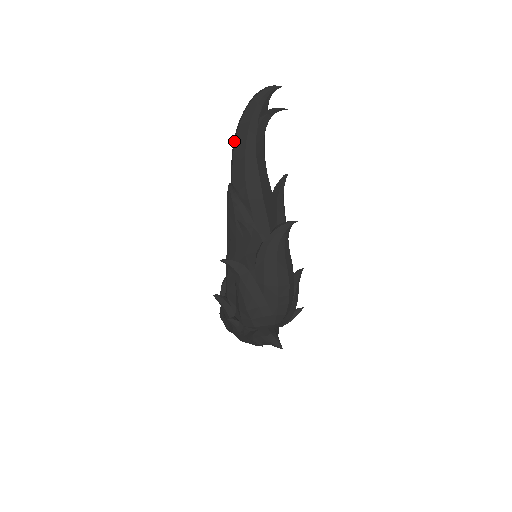
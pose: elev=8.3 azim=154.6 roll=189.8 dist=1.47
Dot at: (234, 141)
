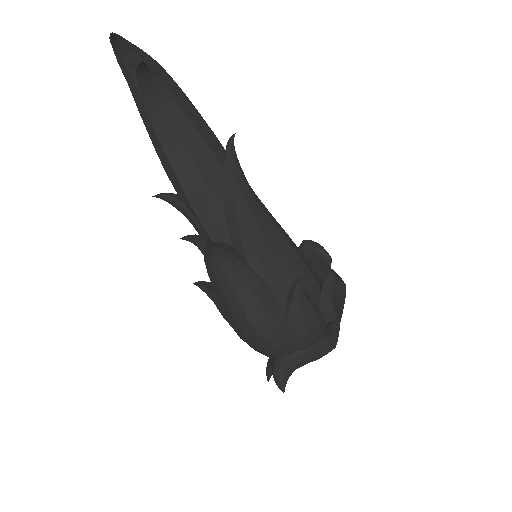
Dot at: occluded
